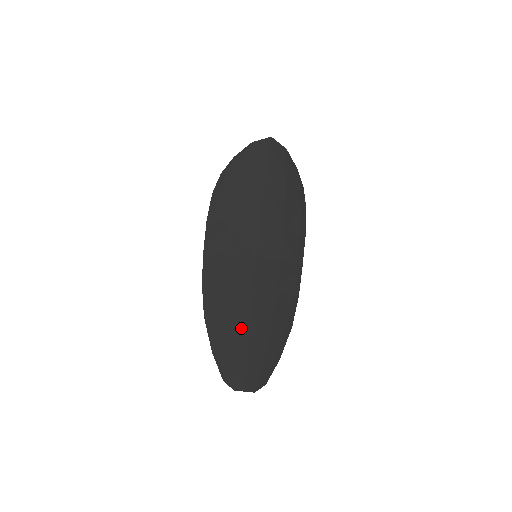
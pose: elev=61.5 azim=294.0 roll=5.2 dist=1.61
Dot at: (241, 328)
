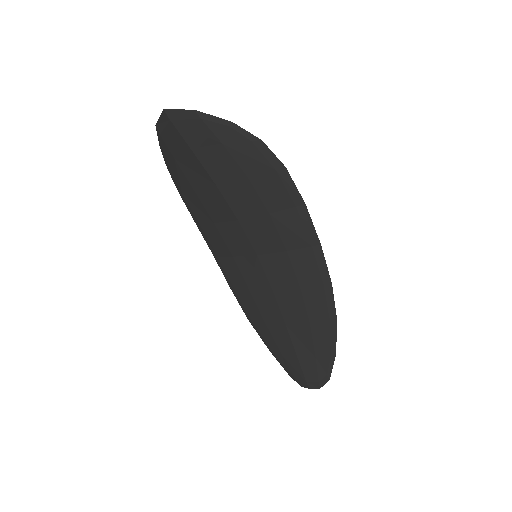
Dot at: (281, 332)
